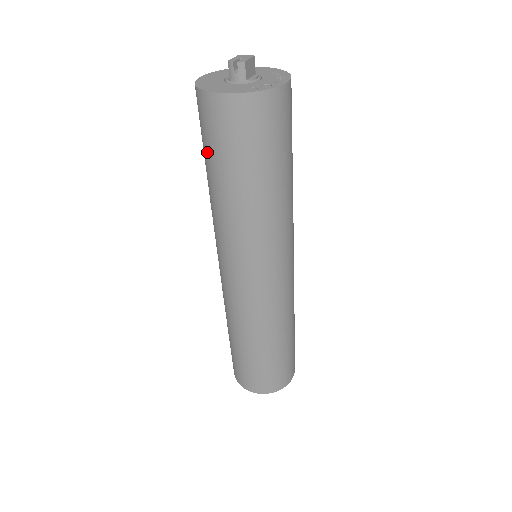
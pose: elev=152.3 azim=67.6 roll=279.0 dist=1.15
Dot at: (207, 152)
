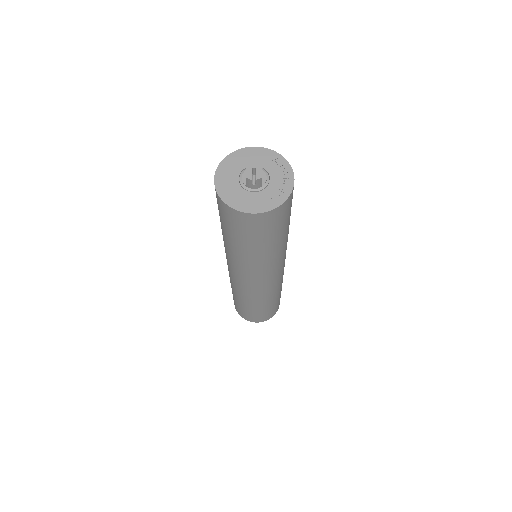
Dot at: (231, 232)
